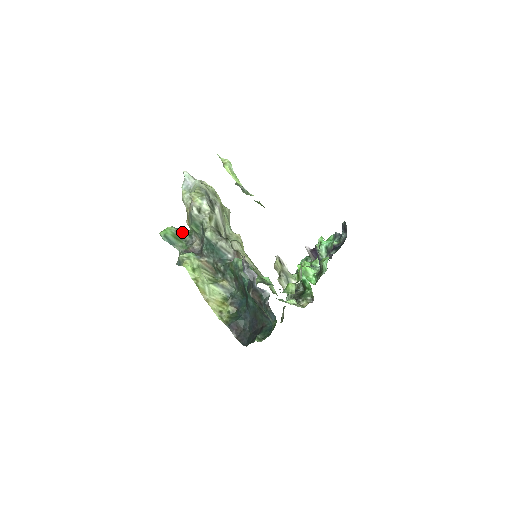
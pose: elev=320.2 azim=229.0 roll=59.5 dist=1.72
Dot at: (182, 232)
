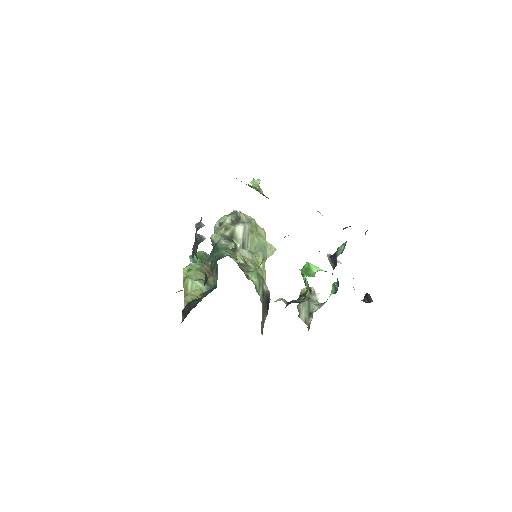
Dot at: occluded
